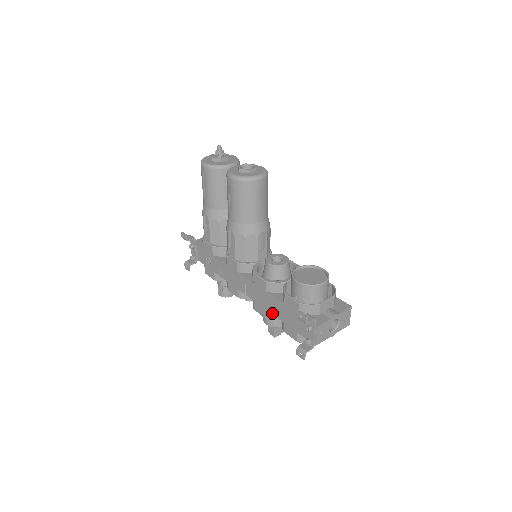
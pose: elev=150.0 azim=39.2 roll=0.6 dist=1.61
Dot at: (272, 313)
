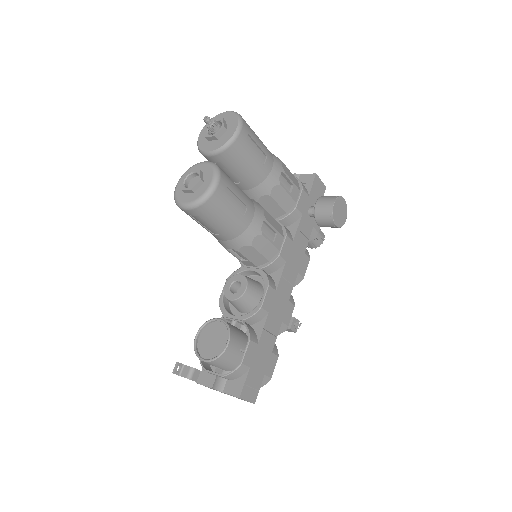
Dot at: occluded
